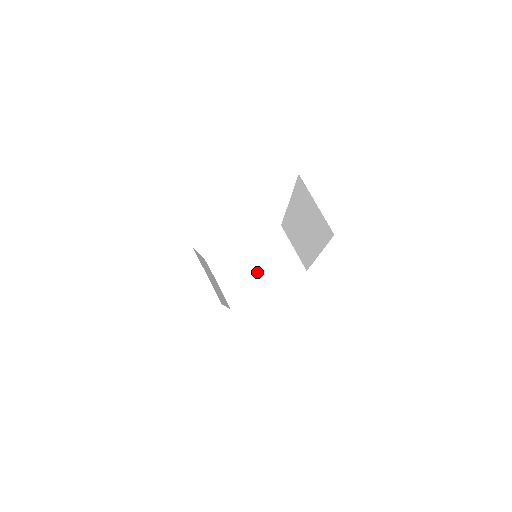
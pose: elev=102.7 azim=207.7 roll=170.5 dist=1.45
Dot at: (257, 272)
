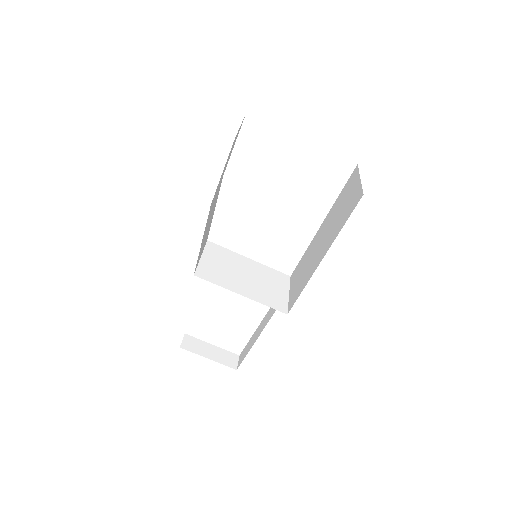
Dot at: (242, 278)
